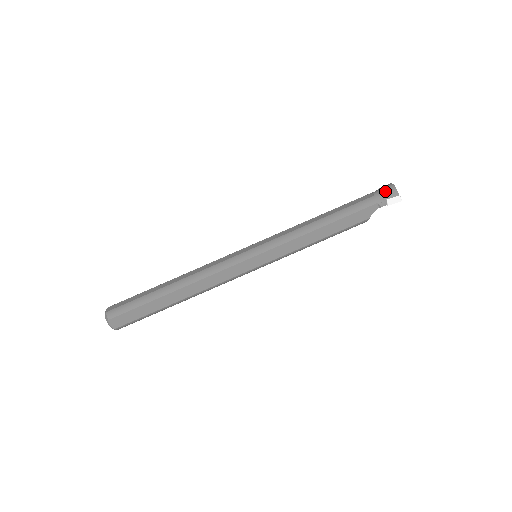
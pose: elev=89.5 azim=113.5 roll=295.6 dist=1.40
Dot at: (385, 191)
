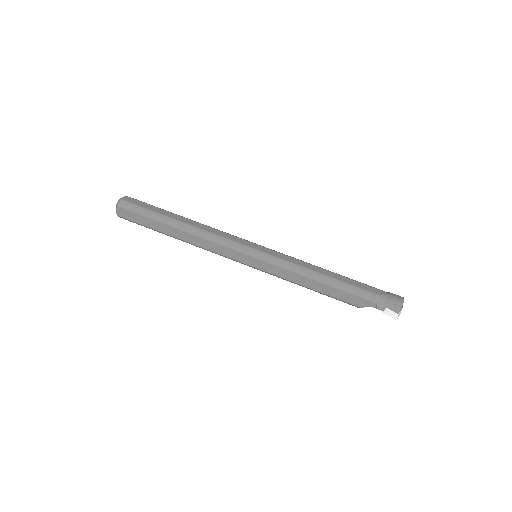
Dot at: (392, 300)
